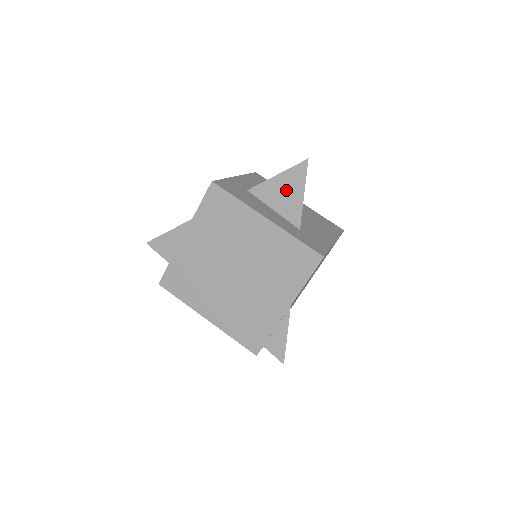
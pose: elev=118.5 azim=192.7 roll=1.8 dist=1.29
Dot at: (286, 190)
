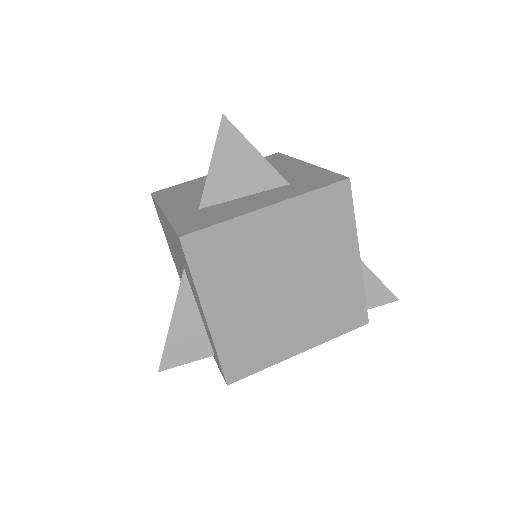
Dot at: (236, 166)
